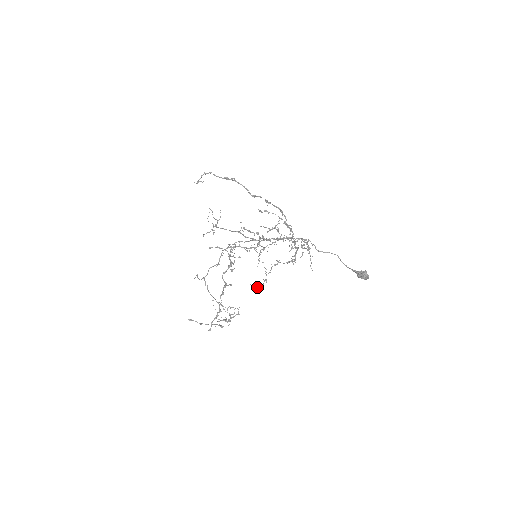
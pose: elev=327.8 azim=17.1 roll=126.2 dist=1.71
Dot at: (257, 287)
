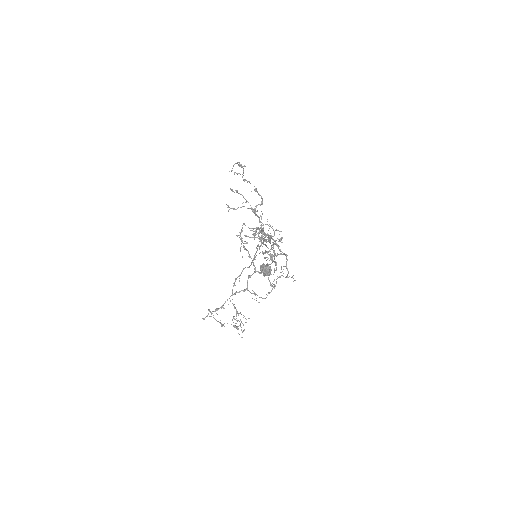
Dot at: (259, 297)
